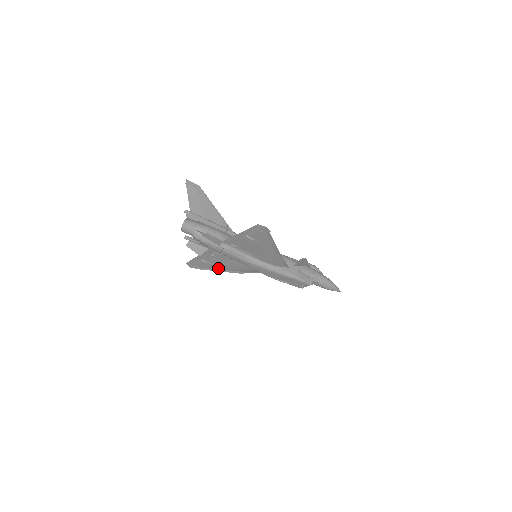
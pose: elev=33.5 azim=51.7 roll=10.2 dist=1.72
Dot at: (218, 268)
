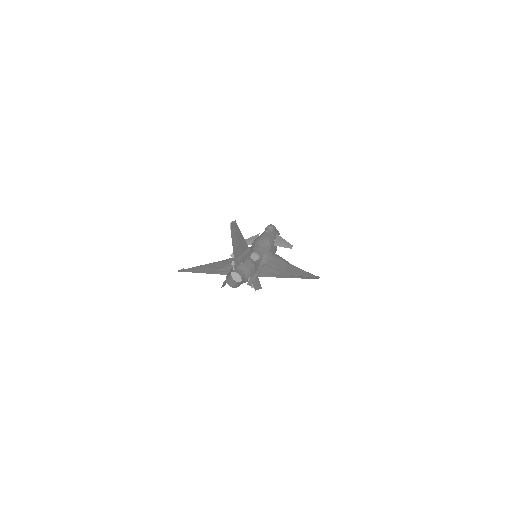
Dot at: (209, 265)
